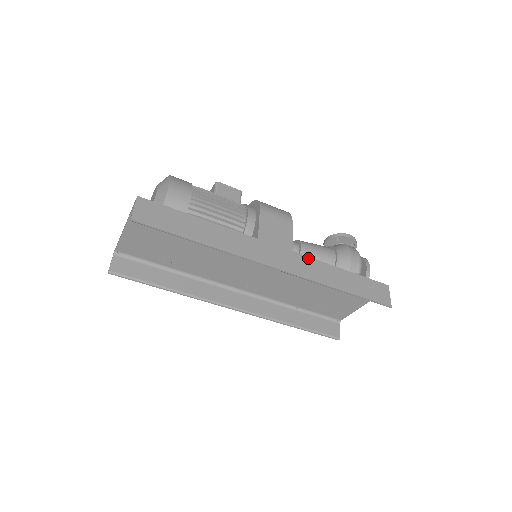
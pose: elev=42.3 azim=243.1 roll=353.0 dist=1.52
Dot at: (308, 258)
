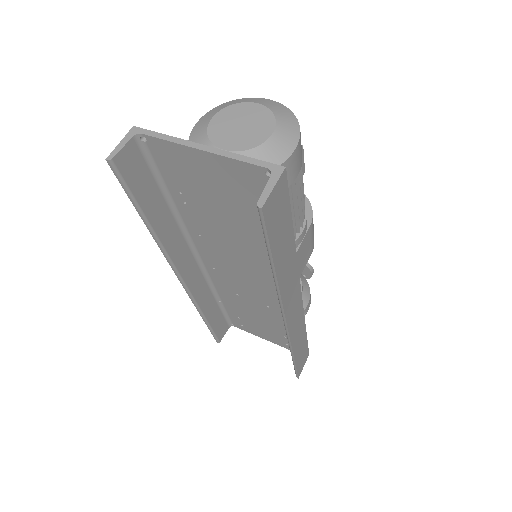
Dot at: (303, 315)
